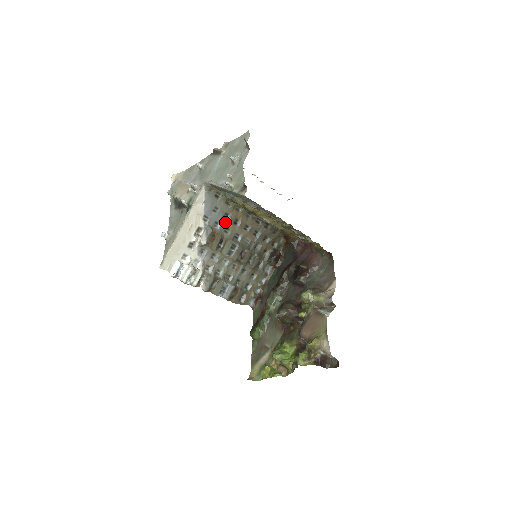
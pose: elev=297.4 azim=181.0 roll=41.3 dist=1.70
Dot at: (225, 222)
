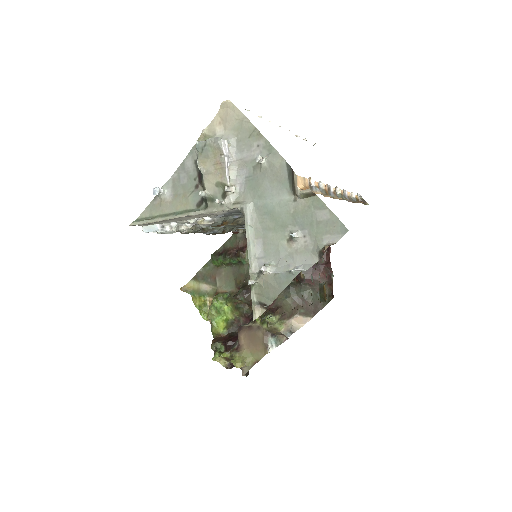
Dot at: occluded
